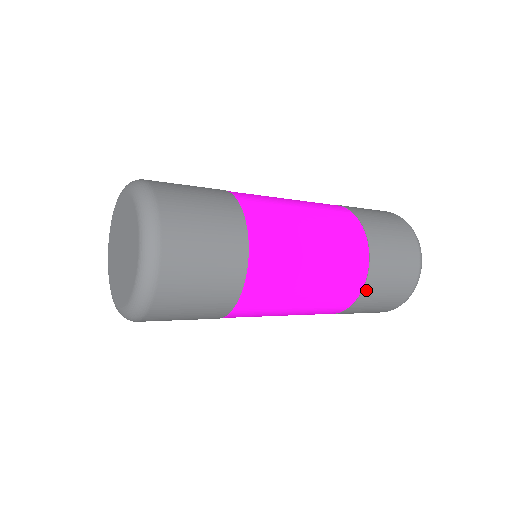
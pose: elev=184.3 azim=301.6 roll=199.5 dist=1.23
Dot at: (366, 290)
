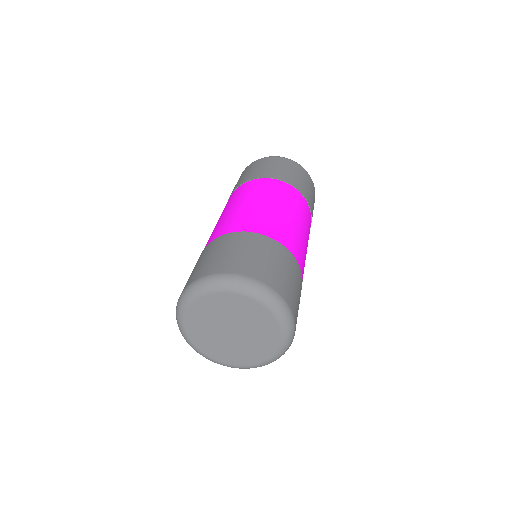
Dot at: occluded
